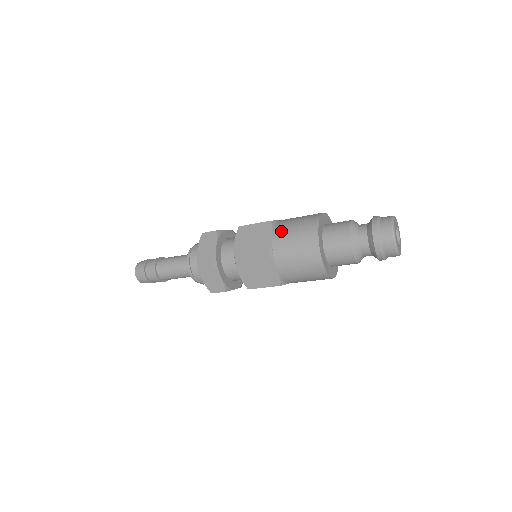
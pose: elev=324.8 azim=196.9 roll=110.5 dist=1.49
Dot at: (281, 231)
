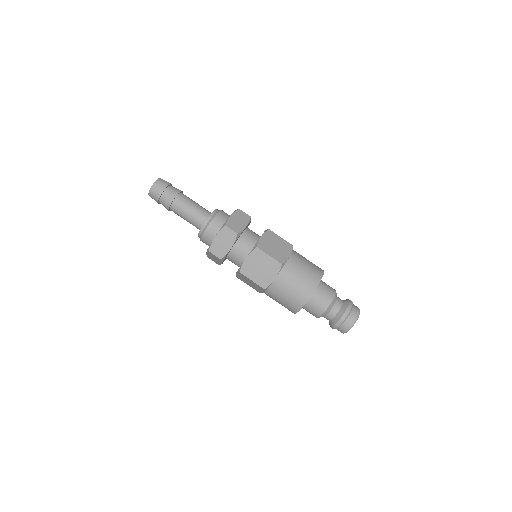
Dot at: (284, 279)
